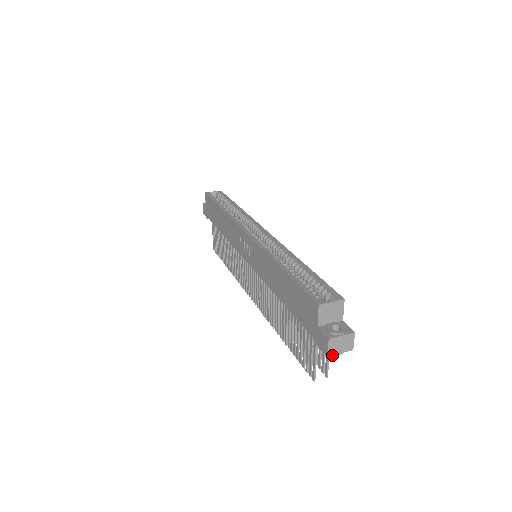
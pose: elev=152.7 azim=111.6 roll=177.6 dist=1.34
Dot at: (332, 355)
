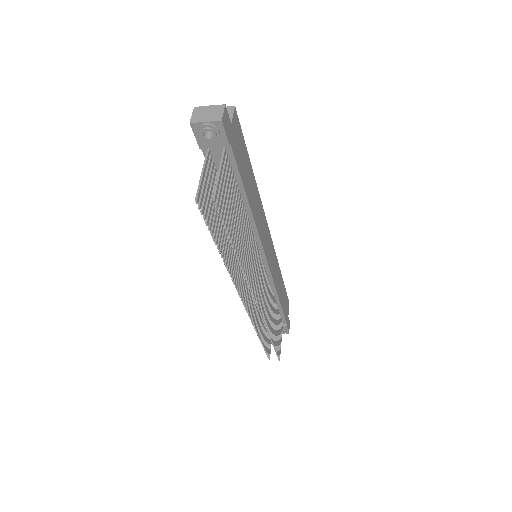
Dot at: (195, 122)
